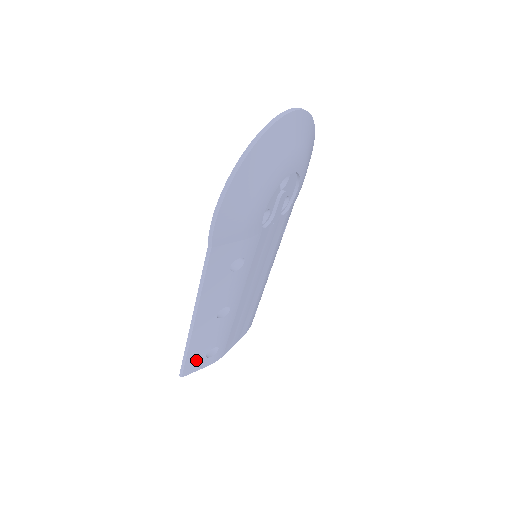
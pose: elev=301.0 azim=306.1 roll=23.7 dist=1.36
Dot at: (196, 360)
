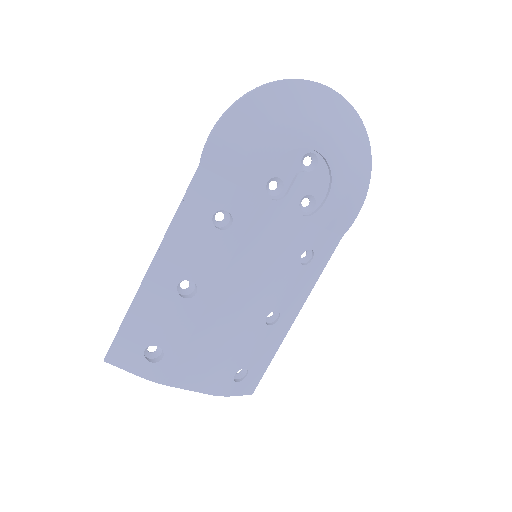
Dot at: (131, 347)
